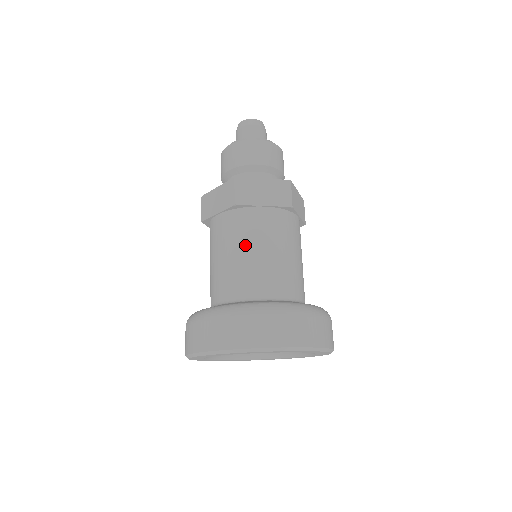
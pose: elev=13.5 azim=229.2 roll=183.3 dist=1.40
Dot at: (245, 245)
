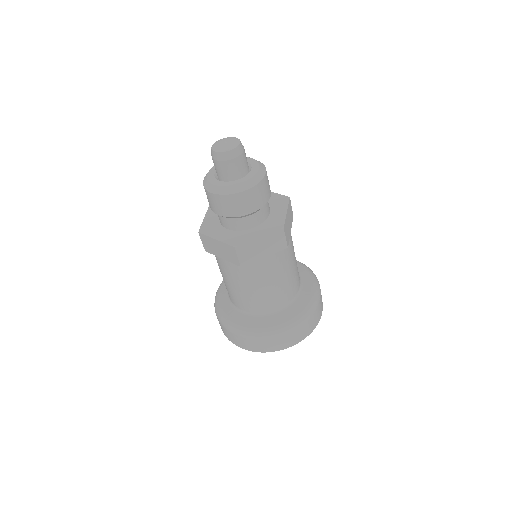
Dot at: (222, 274)
